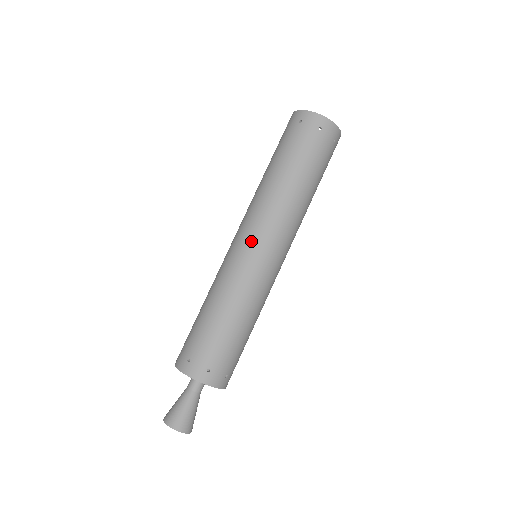
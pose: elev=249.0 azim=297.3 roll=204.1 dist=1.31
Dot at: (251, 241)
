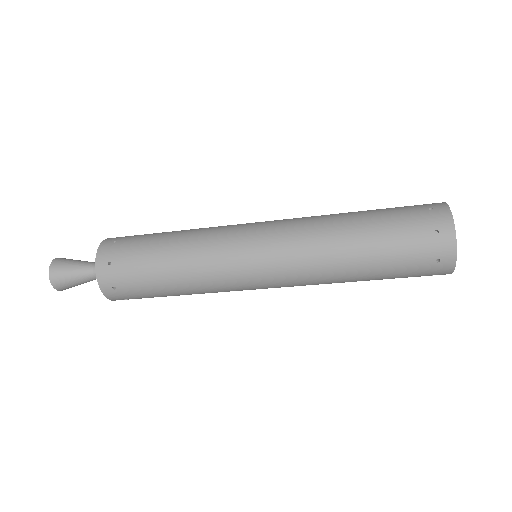
Dot at: (261, 258)
